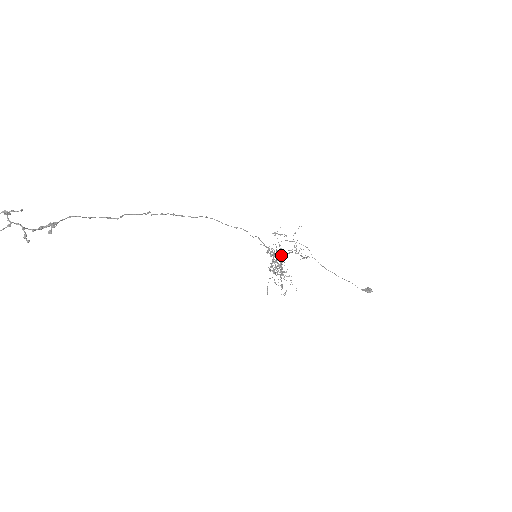
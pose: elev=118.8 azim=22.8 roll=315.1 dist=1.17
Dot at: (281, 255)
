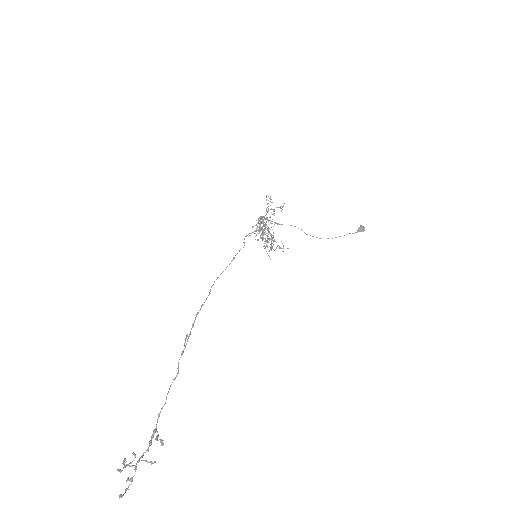
Dot at: (262, 221)
